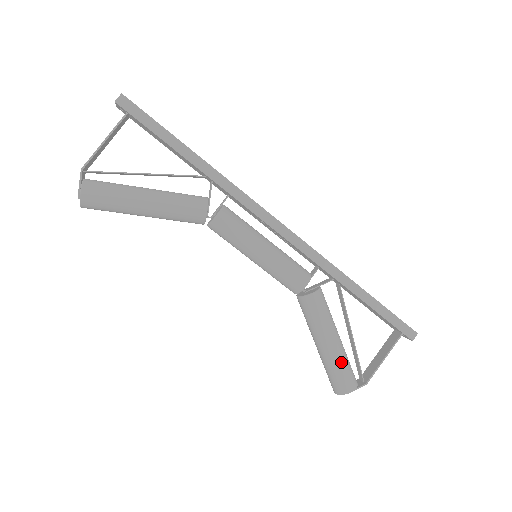
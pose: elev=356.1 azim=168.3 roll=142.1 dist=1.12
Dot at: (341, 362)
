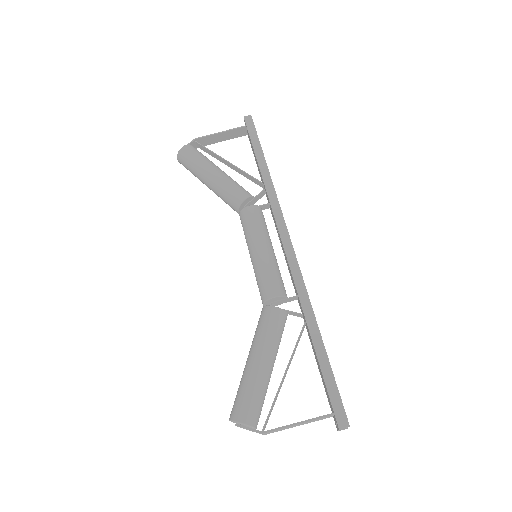
Dot at: (254, 385)
